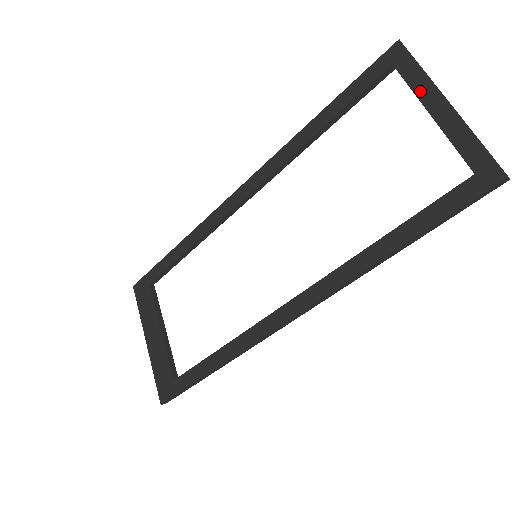
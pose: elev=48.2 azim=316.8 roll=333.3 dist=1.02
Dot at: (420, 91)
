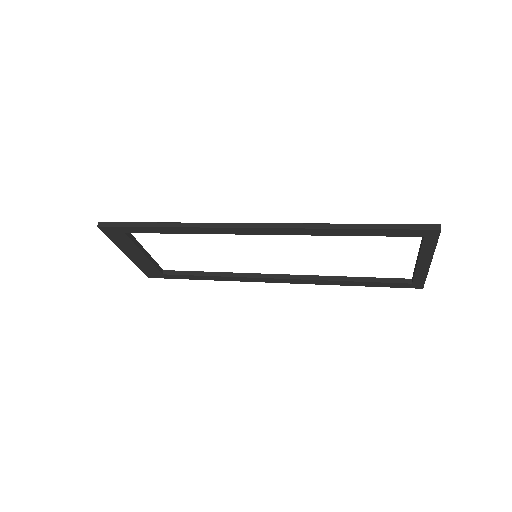
Dot at: (424, 254)
